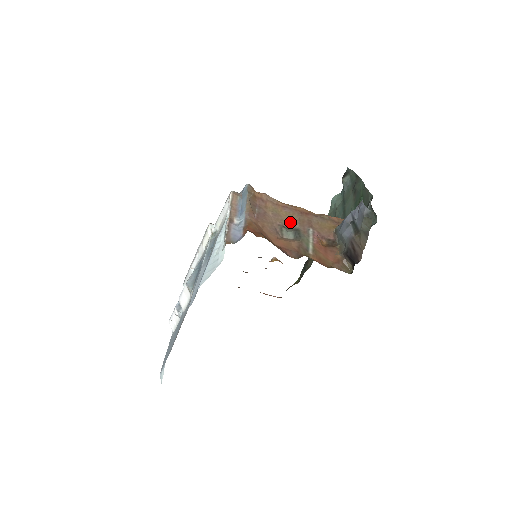
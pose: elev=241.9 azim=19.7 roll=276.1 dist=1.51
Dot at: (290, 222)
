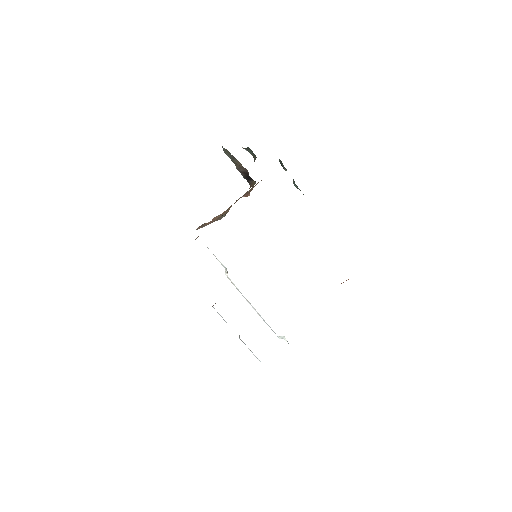
Dot at: (228, 211)
